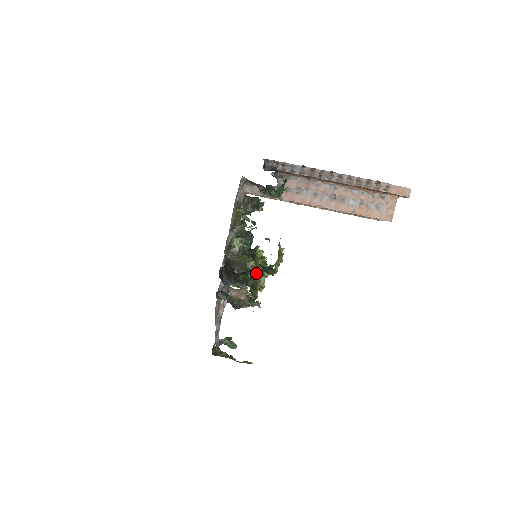
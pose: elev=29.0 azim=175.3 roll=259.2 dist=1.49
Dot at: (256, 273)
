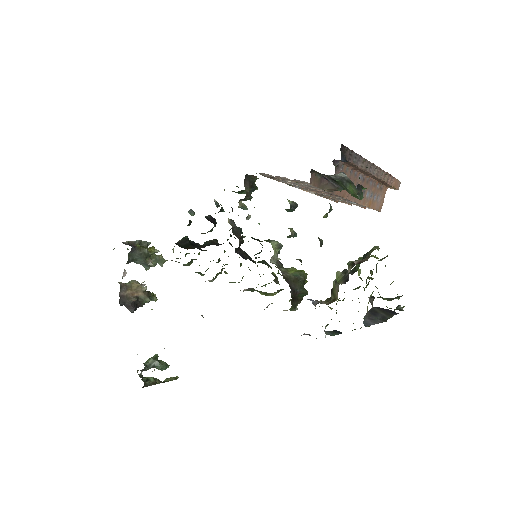
Dot at: (371, 300)
